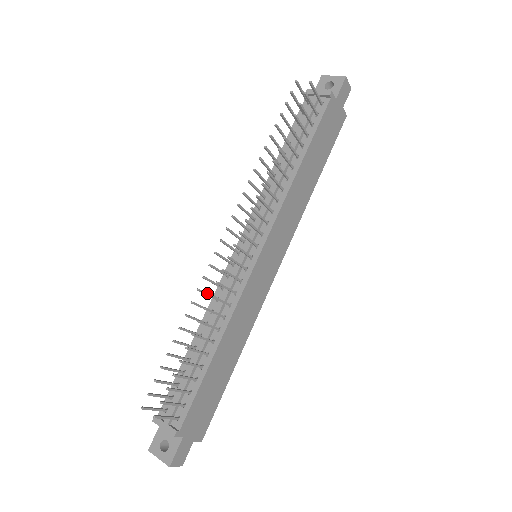
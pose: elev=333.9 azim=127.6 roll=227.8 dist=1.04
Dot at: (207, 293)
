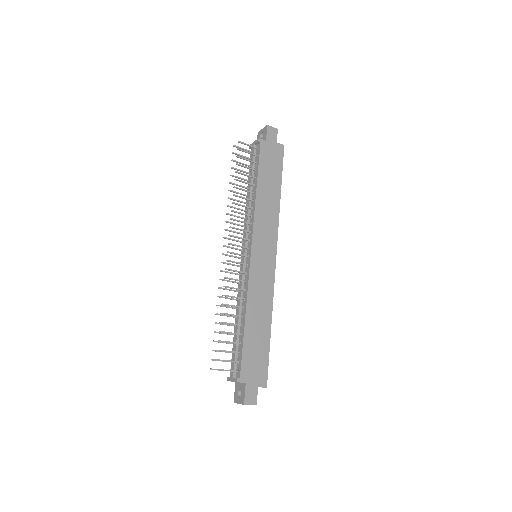
Dot at: (228, 289)
